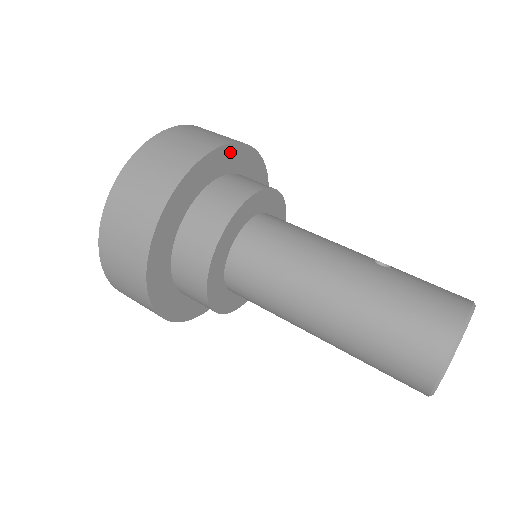
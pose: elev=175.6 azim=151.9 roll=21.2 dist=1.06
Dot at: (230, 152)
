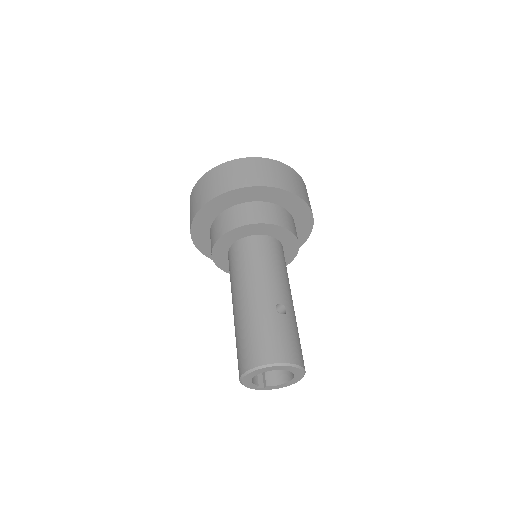
Dot at: (267, 191)
